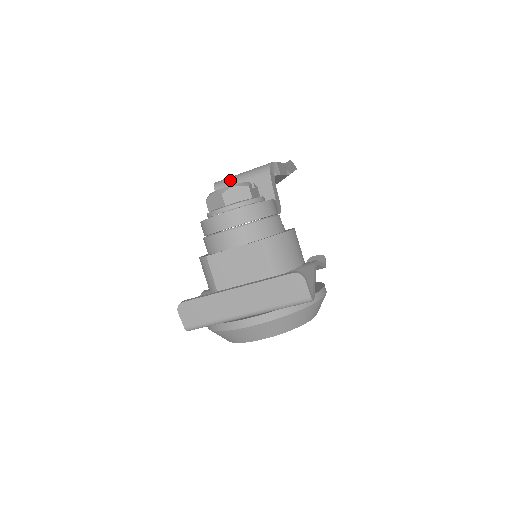
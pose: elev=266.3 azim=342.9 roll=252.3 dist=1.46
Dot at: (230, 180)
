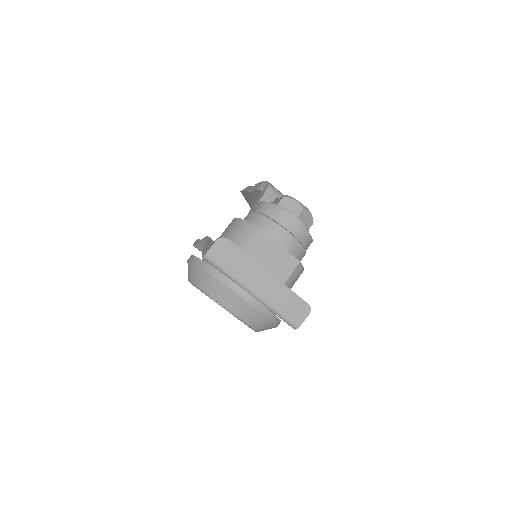
Dot at: (281, 194)
